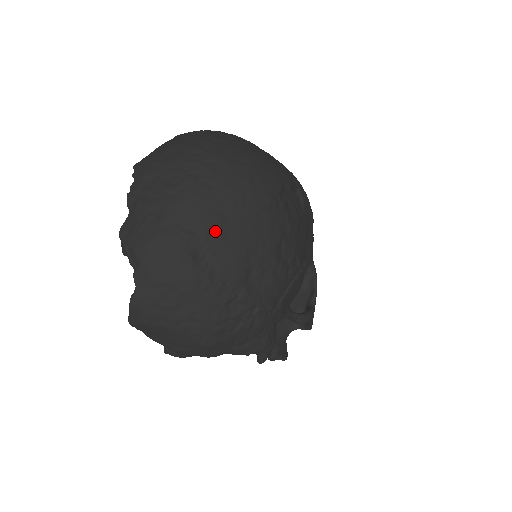
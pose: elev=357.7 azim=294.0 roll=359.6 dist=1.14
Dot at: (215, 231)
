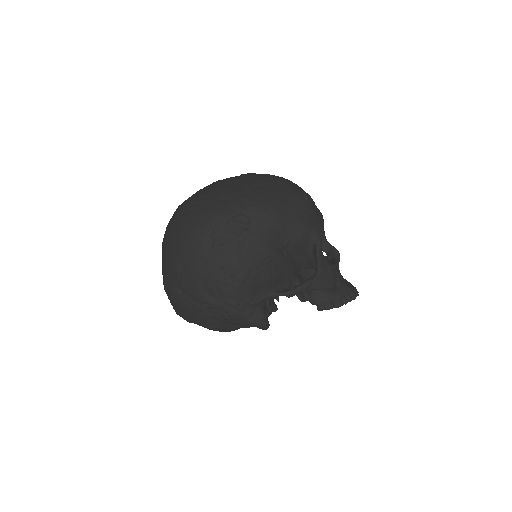
Dot at: (181, 276)
